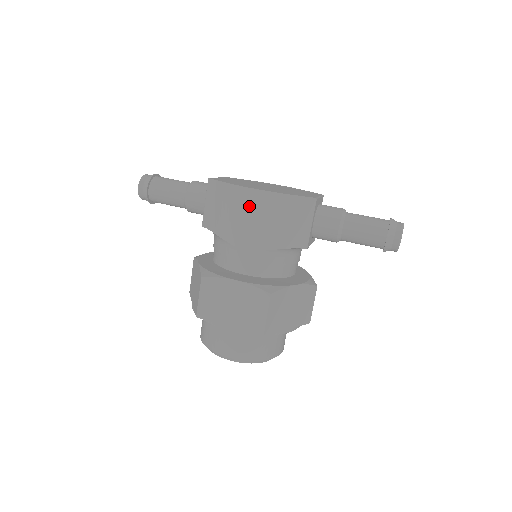
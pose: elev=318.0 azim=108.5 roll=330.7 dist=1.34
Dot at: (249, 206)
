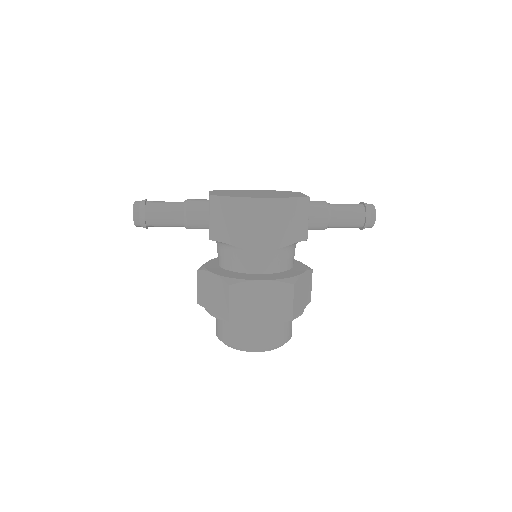
Dot at: (260, 214)
